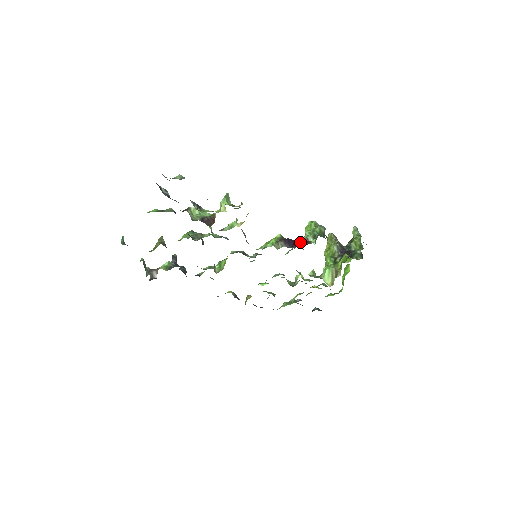
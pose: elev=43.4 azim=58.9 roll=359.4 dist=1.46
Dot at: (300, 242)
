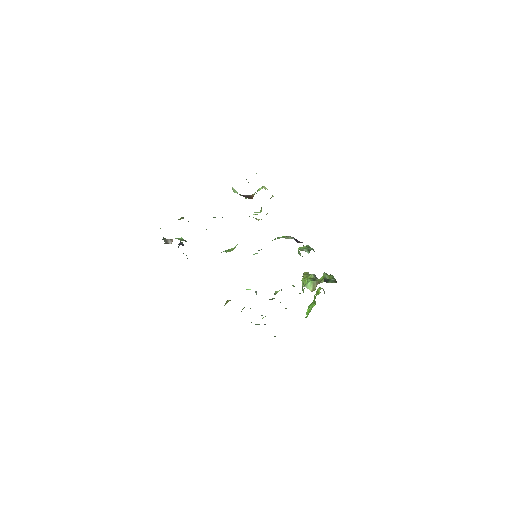
Dot at: occluded
